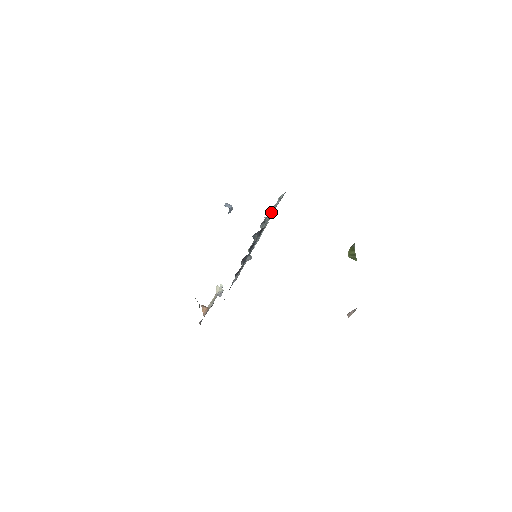
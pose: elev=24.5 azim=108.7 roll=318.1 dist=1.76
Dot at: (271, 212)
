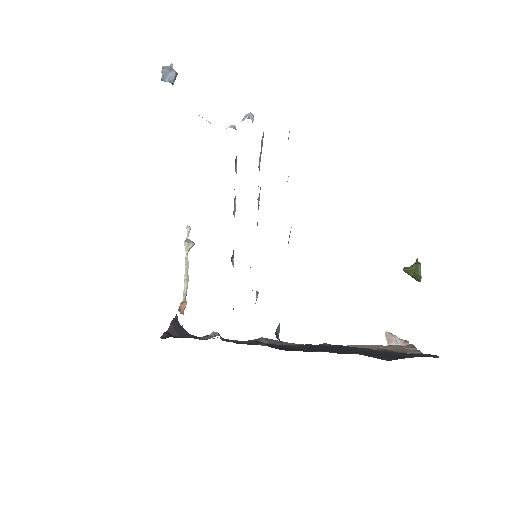
Dot at: occluded
